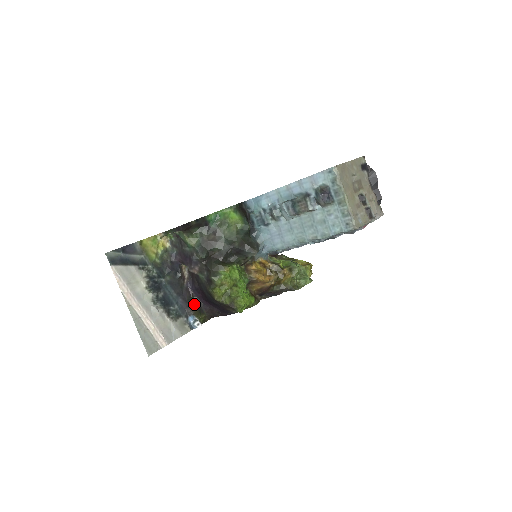
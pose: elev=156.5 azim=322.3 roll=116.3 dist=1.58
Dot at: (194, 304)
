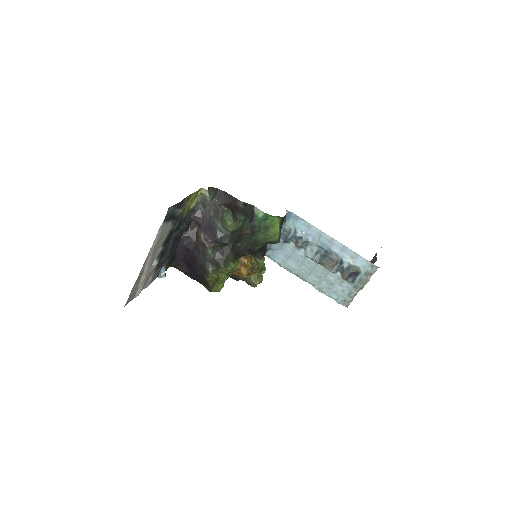
Dot at: (173, 256)
